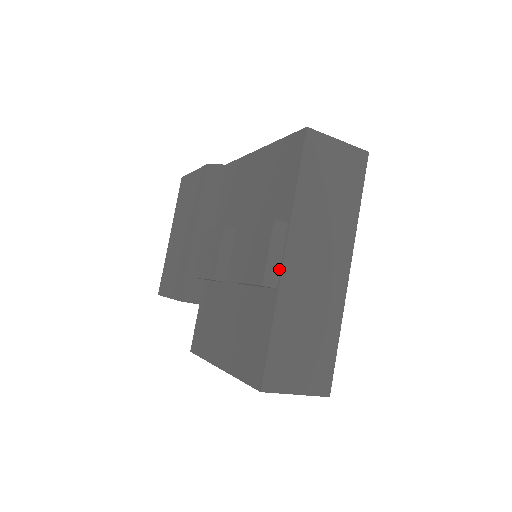
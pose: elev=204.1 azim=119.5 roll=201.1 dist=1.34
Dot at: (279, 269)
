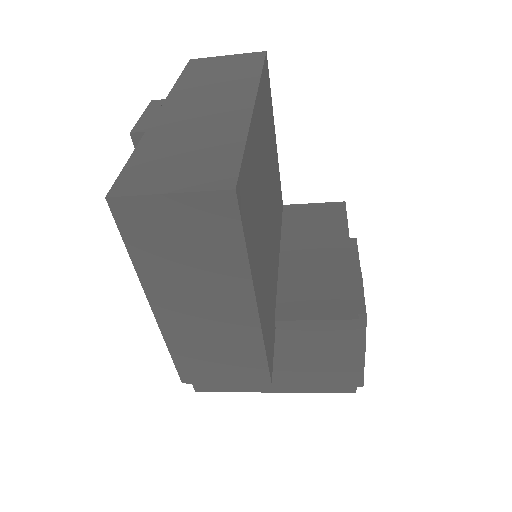
Dot at: occluded
